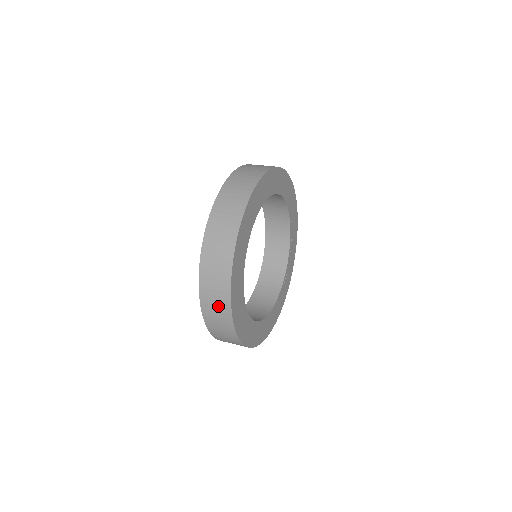
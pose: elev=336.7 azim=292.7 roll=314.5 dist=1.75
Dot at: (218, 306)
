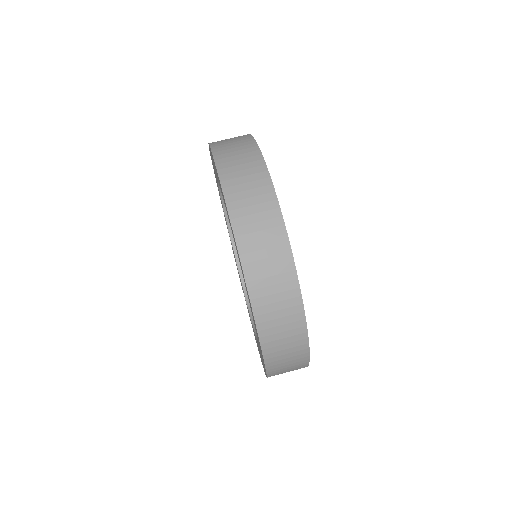
Dot at: (284, 316)
